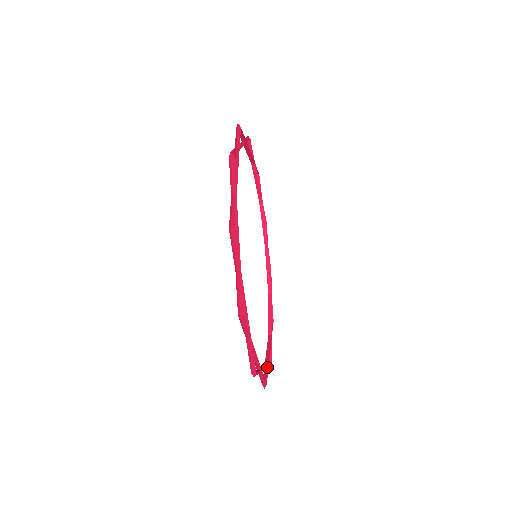
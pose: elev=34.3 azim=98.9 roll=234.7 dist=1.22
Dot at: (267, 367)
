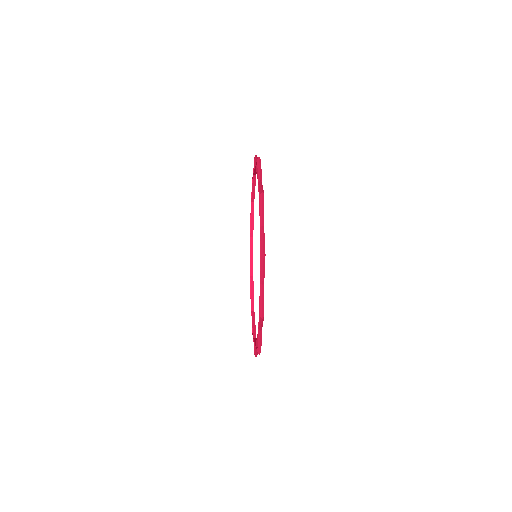
Dot at: (253, 315)
